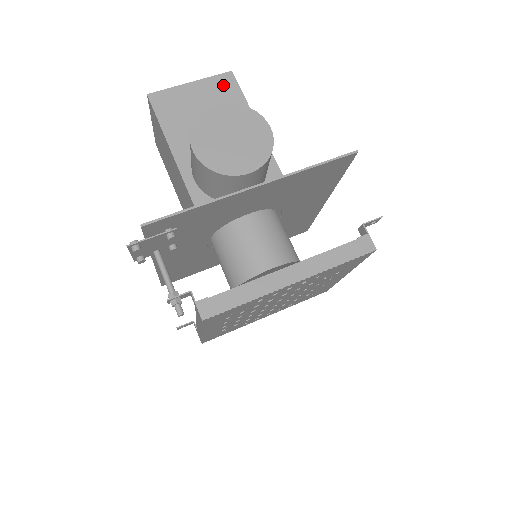
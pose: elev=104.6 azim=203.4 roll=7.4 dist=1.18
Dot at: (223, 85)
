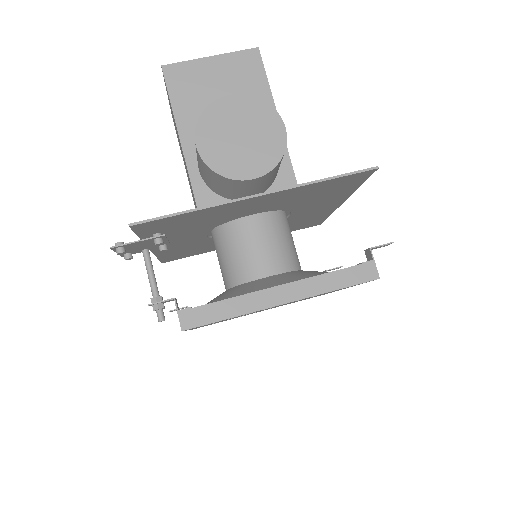
Dot at: (246, 63)
